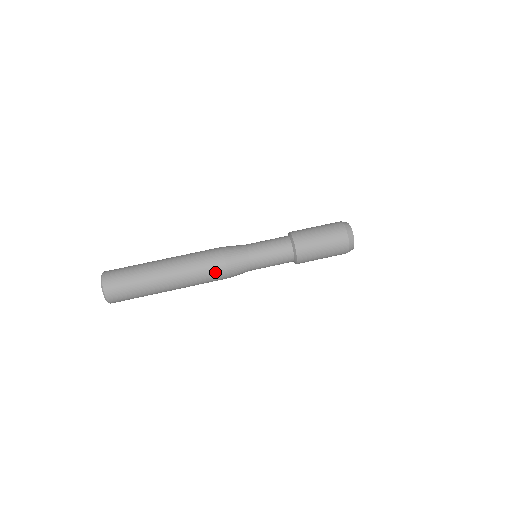
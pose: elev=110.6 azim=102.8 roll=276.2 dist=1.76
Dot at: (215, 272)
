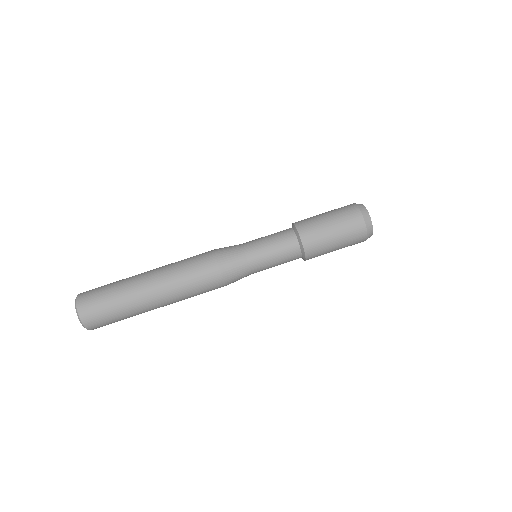
Dot at: occluded
